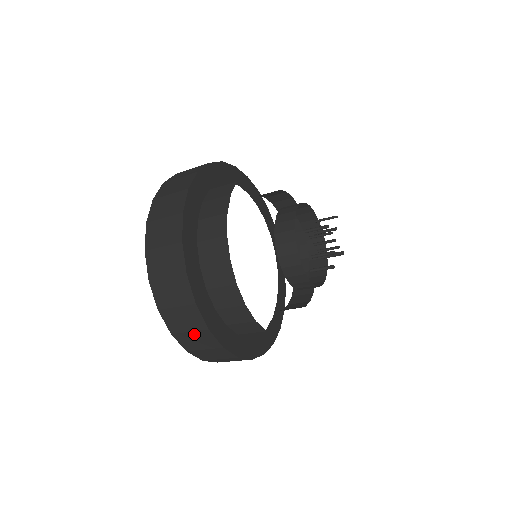
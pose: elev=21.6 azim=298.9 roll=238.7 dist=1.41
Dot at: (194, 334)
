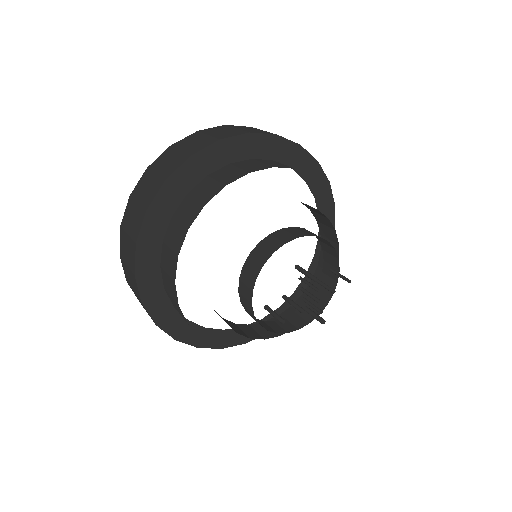
Dot at: (129, 270)
